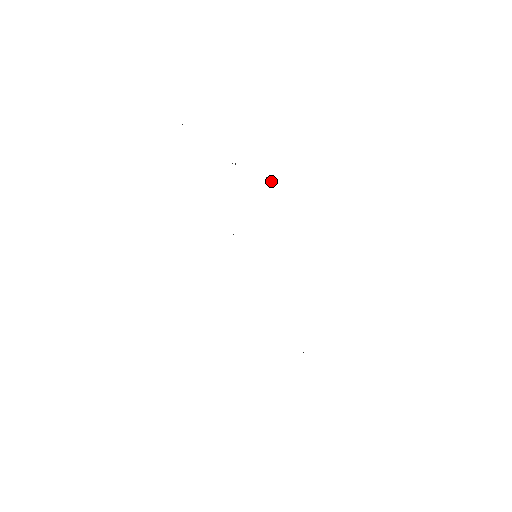
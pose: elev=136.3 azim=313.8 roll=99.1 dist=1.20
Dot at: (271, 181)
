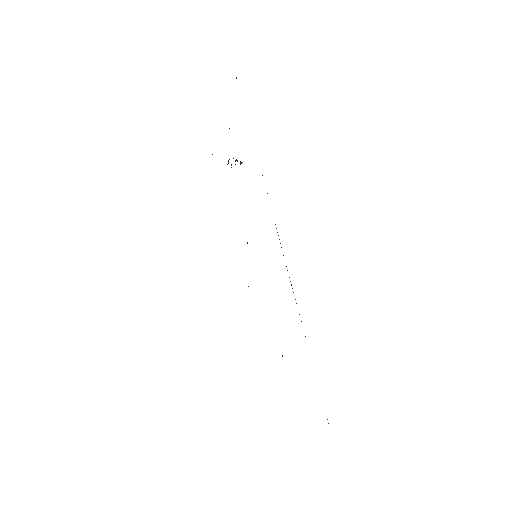
Dot at: (241, 162)
